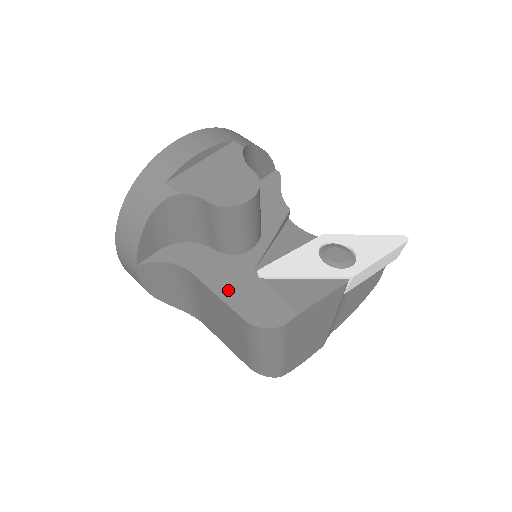
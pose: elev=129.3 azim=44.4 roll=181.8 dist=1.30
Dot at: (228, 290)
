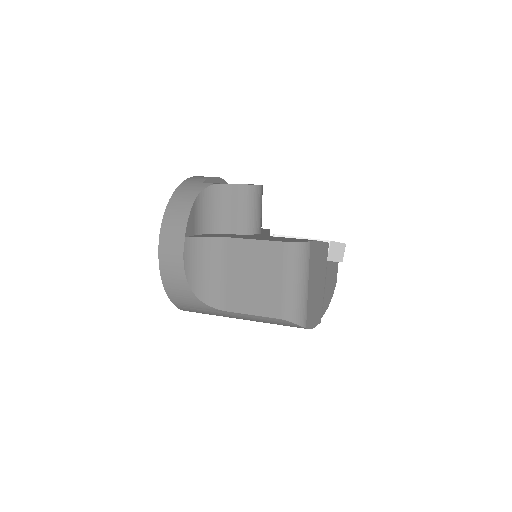
Dot at: (260, 238)
